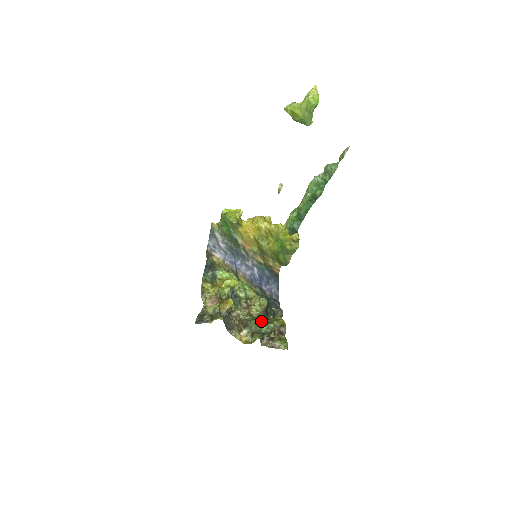
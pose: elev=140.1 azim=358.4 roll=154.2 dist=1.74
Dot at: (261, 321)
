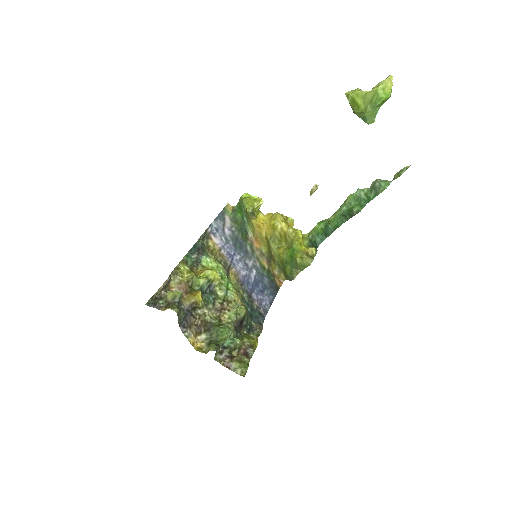
Dot at: (225, 331)
